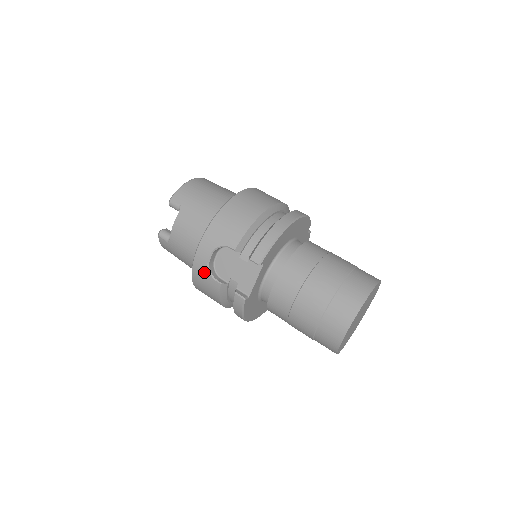
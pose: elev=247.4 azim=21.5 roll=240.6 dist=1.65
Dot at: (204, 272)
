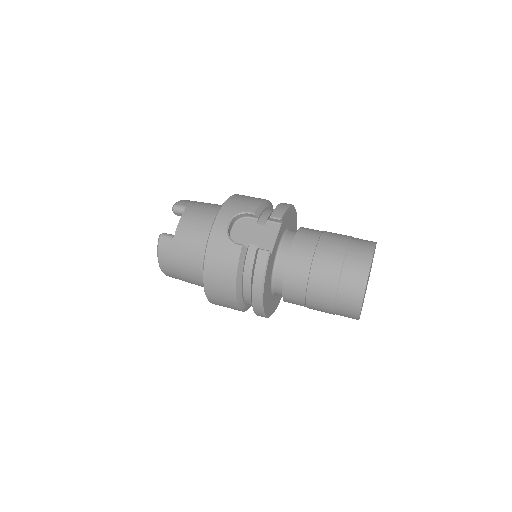
Dot at: (223, 239)
